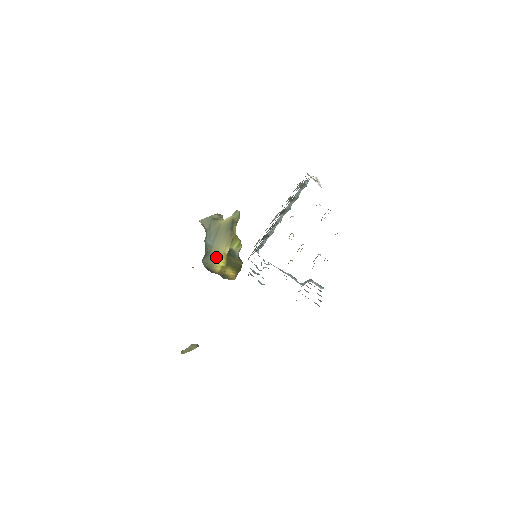
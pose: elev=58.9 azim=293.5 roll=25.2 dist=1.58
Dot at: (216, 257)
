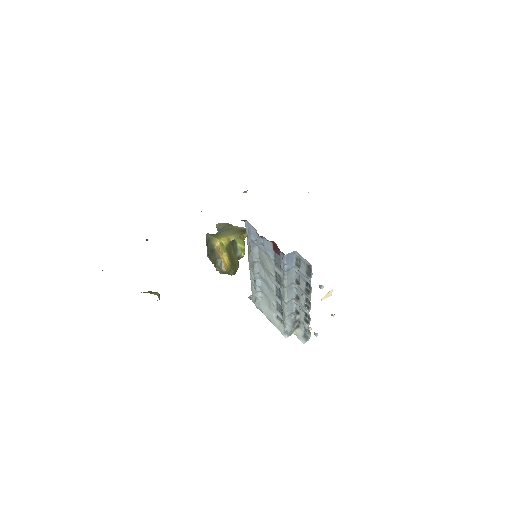
Dot at: (221, 236)
